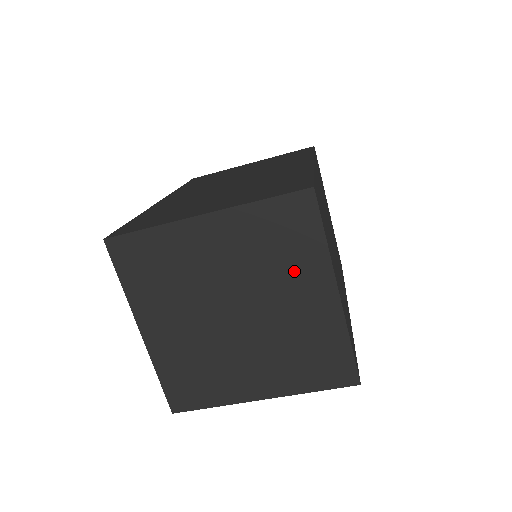
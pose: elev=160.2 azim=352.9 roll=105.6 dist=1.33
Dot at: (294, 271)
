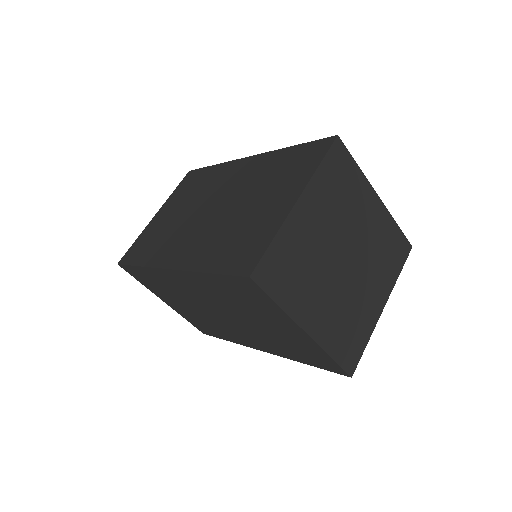
Dot at: (381, 273)
